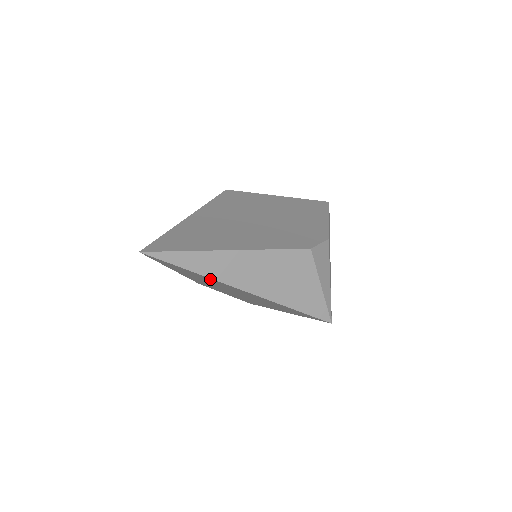
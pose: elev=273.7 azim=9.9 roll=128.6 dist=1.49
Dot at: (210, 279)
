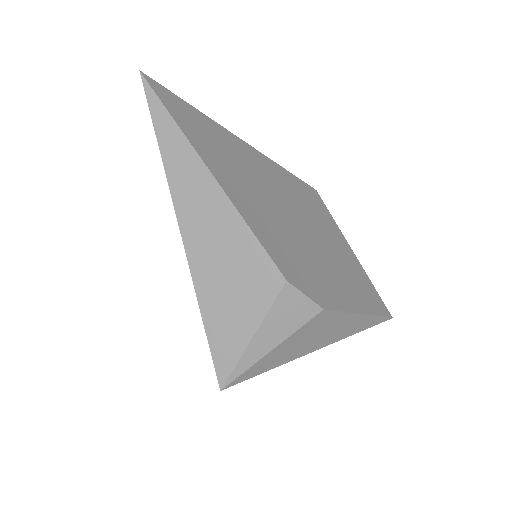
Dot at: occluded
